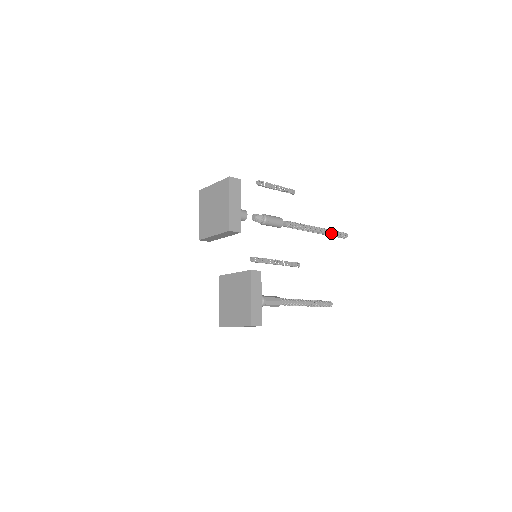
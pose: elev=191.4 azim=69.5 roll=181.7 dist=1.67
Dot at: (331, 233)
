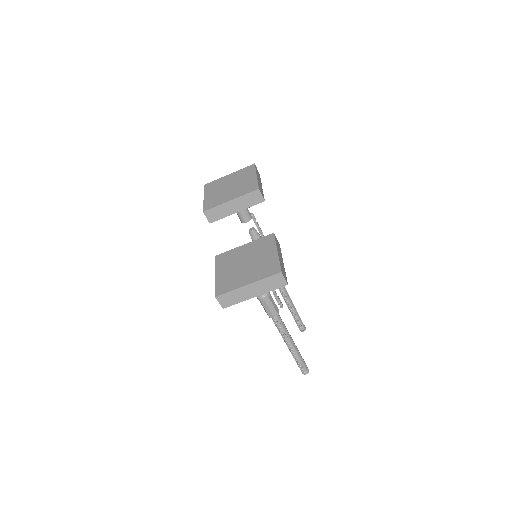
Dot at: (296, 312)
